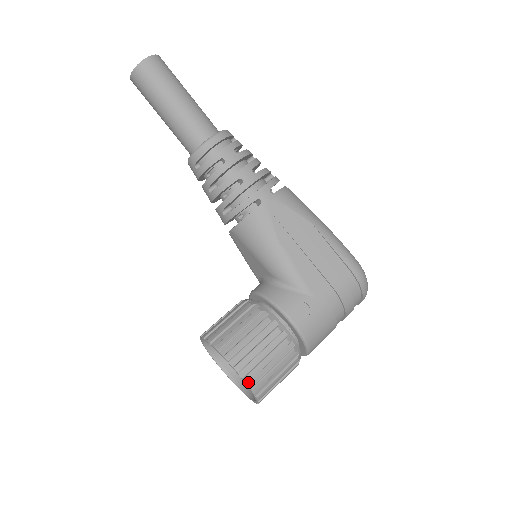
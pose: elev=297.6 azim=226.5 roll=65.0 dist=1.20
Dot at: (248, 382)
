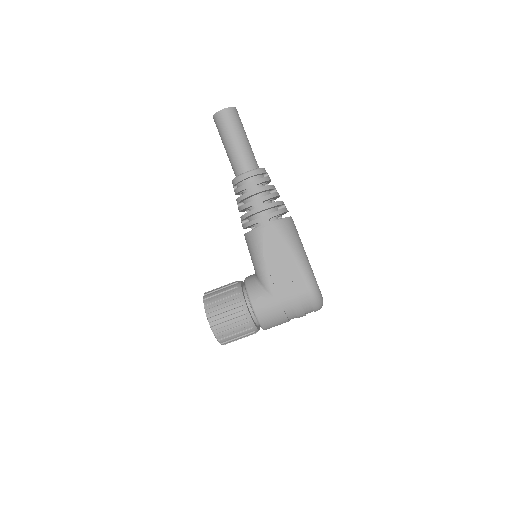
Dot at: (213, 330)
